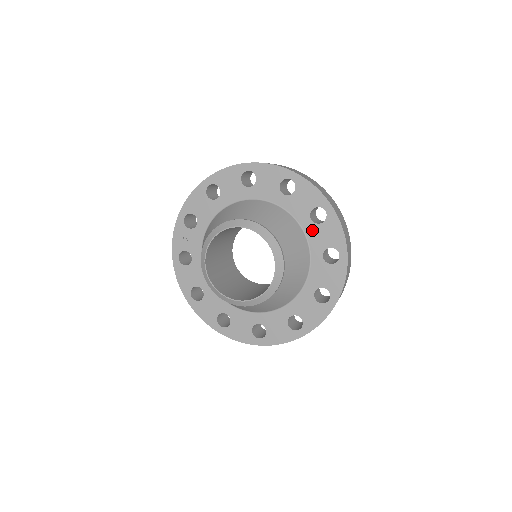
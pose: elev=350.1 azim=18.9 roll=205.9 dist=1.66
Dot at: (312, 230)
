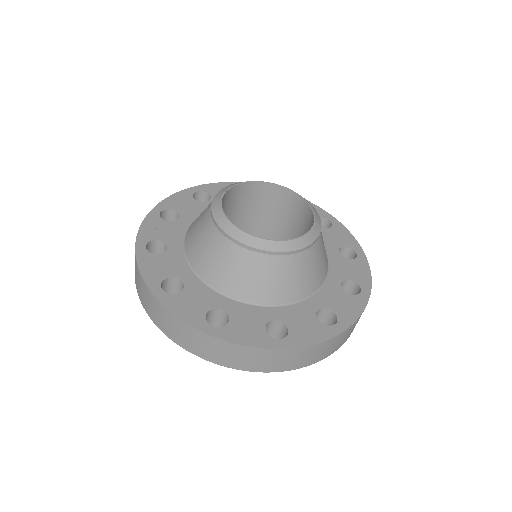
Dot at: occluded
